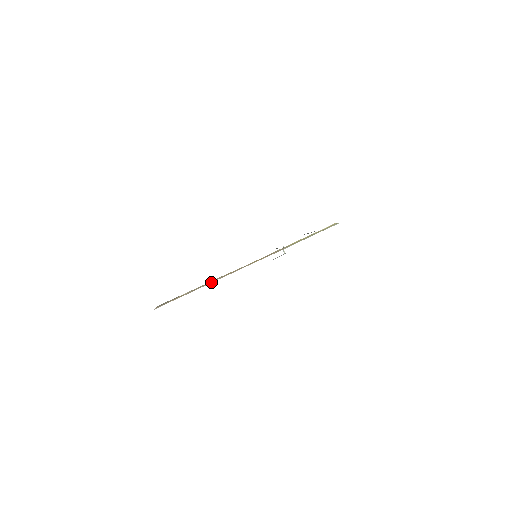
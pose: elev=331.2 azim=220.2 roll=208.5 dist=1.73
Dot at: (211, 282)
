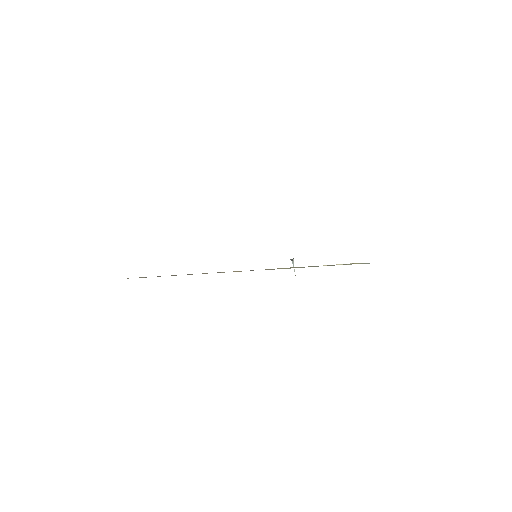
Dot at: (175, 275)
